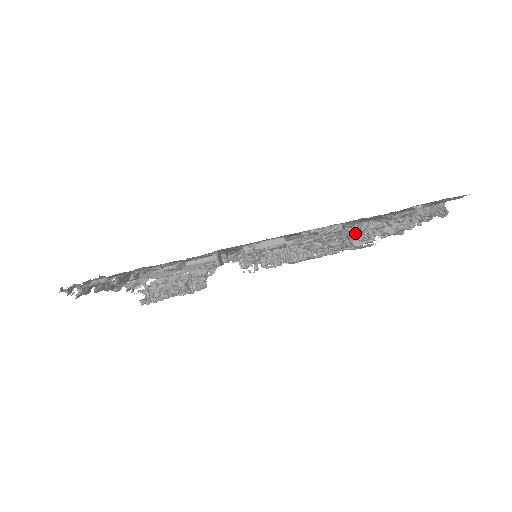
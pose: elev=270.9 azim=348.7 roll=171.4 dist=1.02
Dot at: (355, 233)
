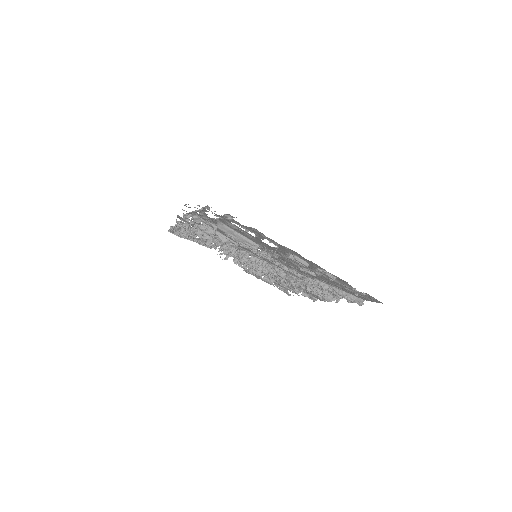
Dot at: occluded
